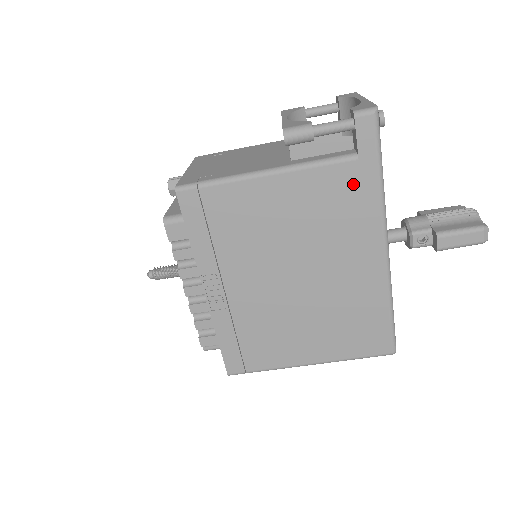
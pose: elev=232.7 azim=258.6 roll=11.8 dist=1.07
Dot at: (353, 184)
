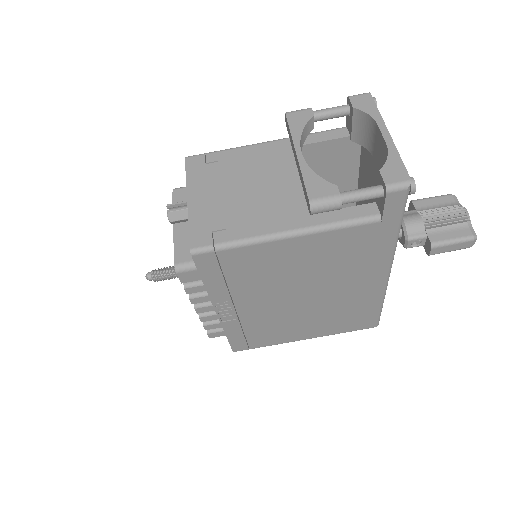
Dot at: (371, 238)
